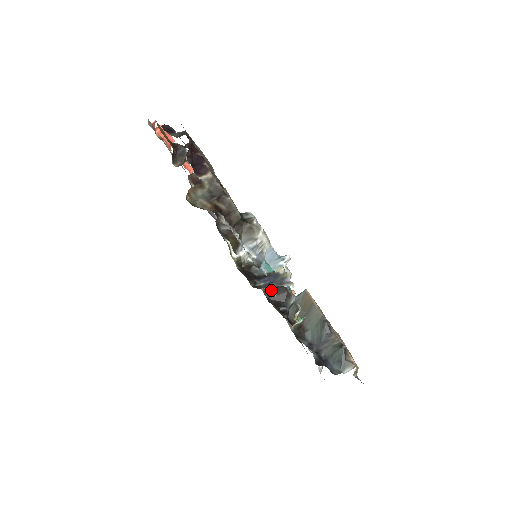
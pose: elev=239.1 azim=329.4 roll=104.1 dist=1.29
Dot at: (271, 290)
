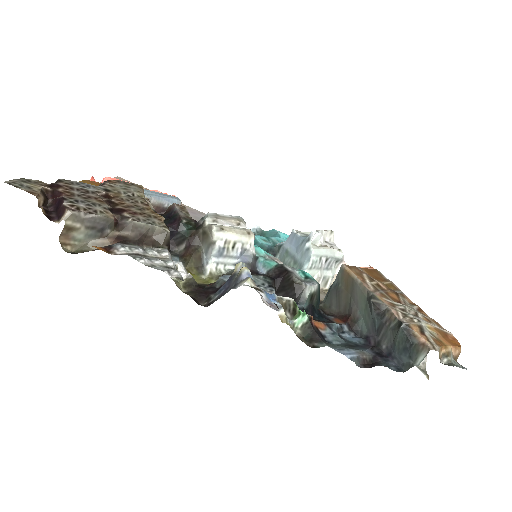
Dot at: (278, 290)
